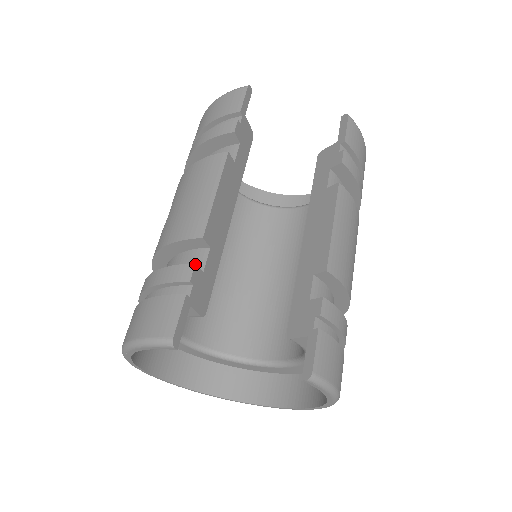
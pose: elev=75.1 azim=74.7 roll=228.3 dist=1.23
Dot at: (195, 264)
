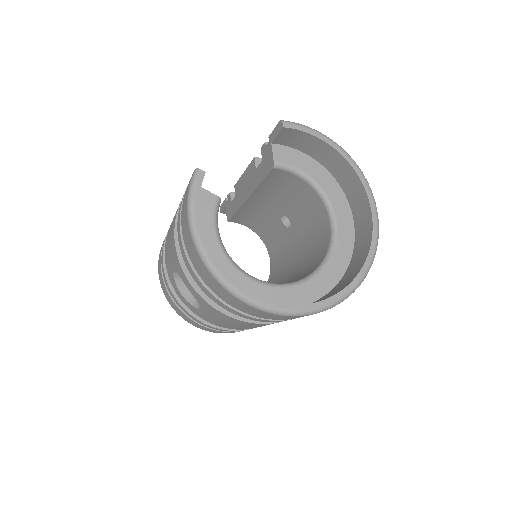
Dot at: occluded
